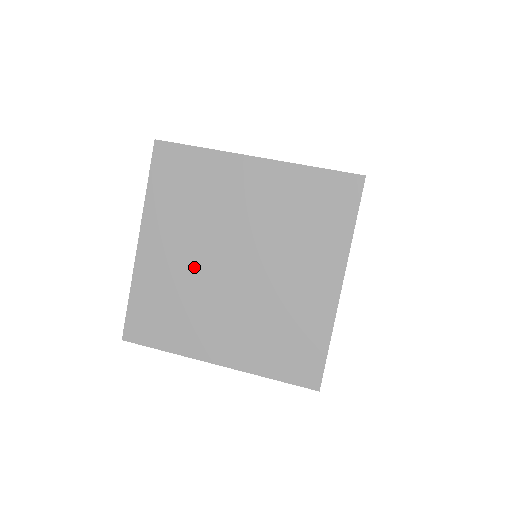
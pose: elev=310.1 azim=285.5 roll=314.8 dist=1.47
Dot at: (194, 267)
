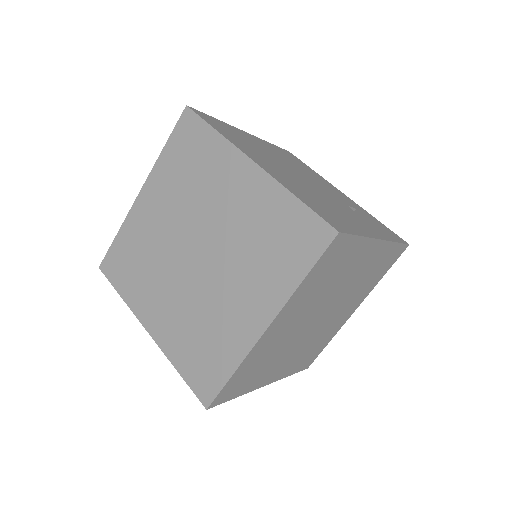
Dot at: (167, 238)
